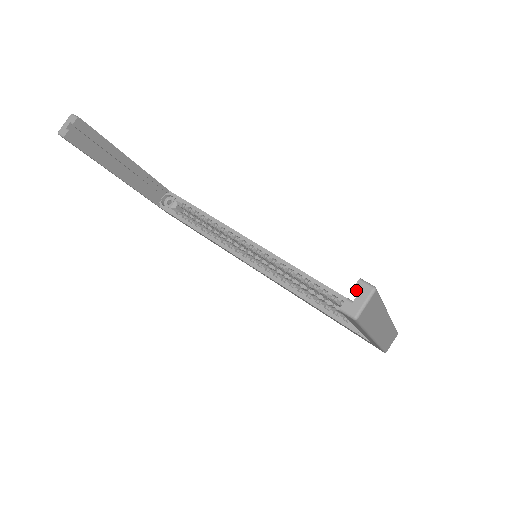
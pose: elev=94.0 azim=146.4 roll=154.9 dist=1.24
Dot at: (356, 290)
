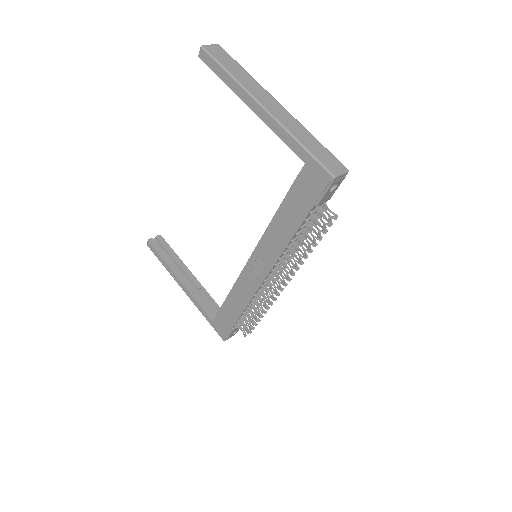
Dot at: occluded
